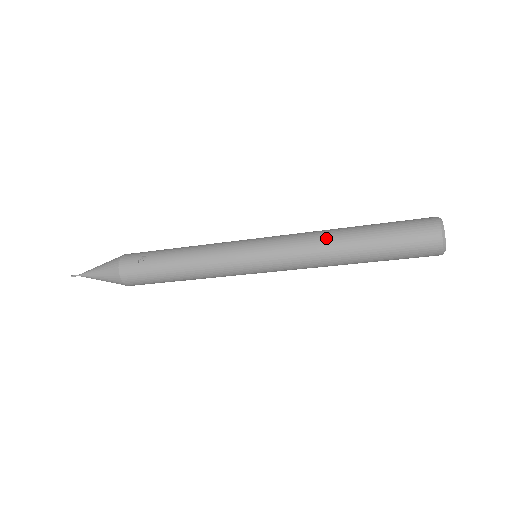
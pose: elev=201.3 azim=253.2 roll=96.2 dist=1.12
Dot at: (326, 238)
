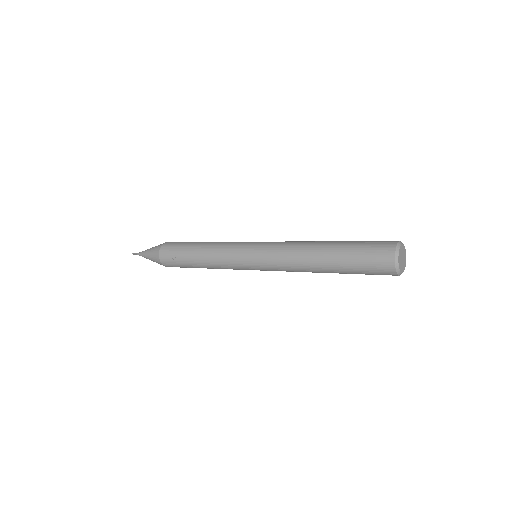
Dot at: (303, 257)
